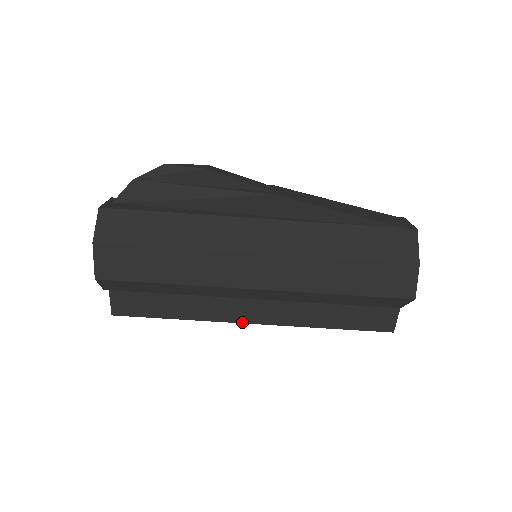
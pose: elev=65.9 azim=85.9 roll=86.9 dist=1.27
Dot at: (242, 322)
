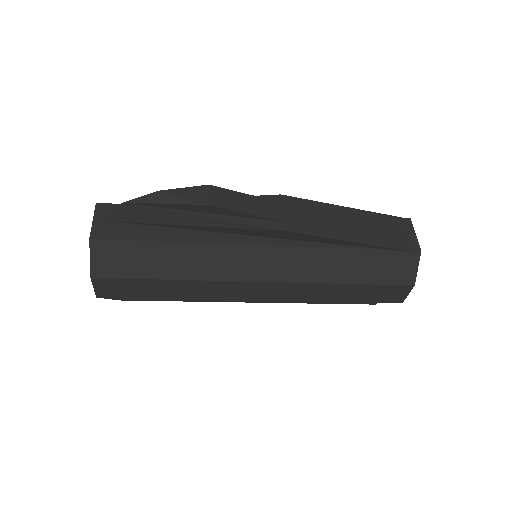
Dot at: occluded
